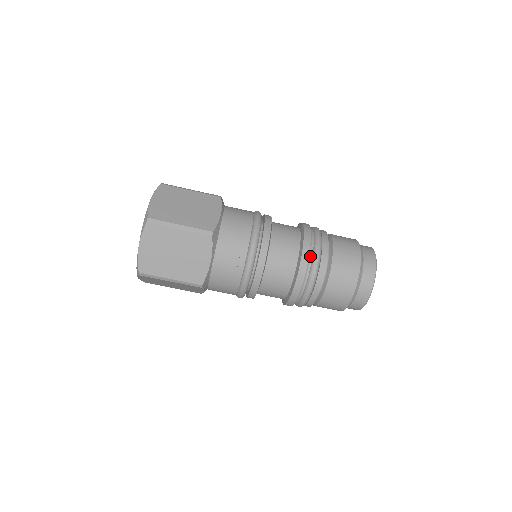
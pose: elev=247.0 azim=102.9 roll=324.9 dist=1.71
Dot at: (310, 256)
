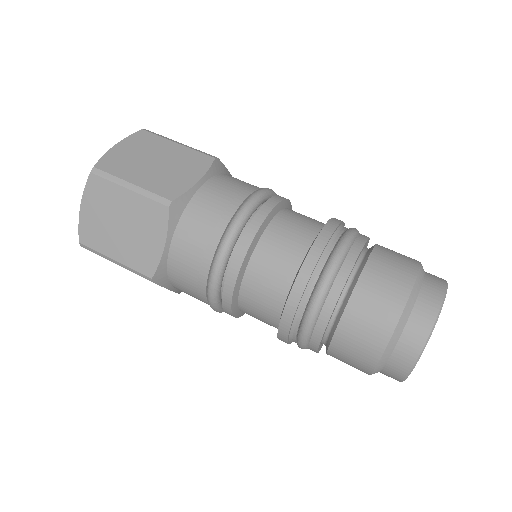
Dot at: (342, 228)
